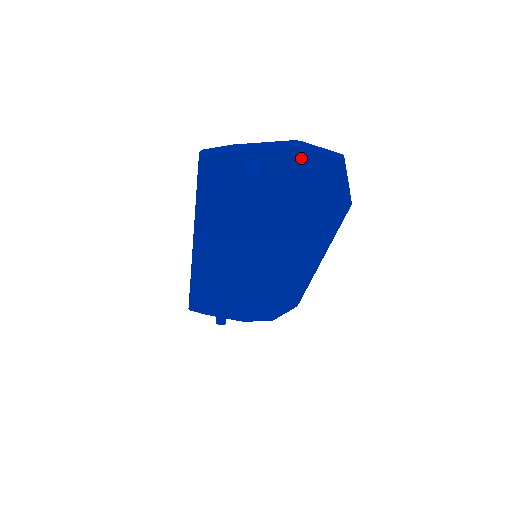
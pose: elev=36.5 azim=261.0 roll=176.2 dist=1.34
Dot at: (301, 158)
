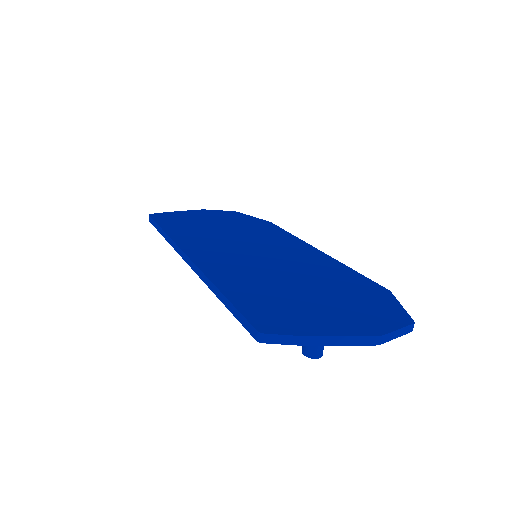
Dot at: occluded
